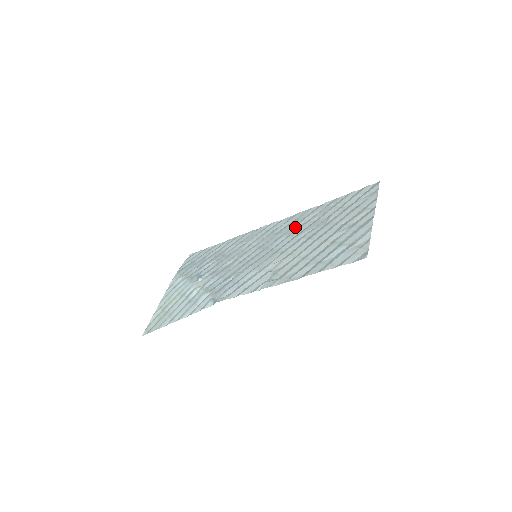
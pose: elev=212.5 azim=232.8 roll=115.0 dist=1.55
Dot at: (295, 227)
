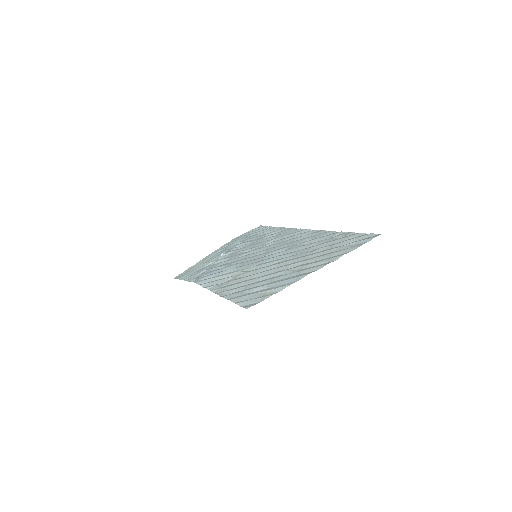
Dot at: (299, 244)
